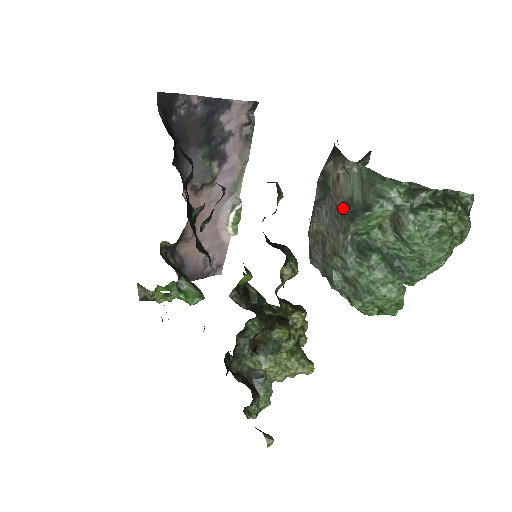
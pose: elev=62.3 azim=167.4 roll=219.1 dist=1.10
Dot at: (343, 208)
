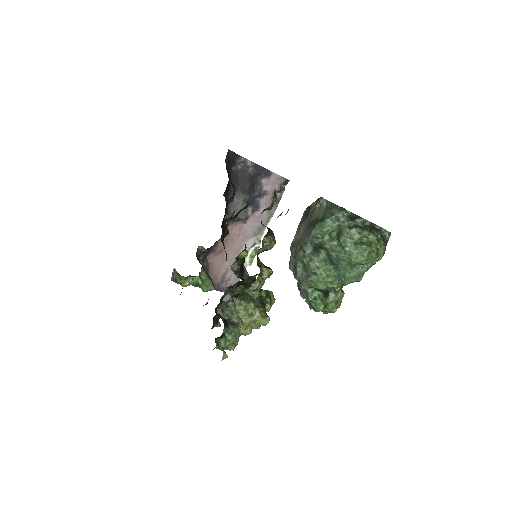
Dot at: (312, 223)
